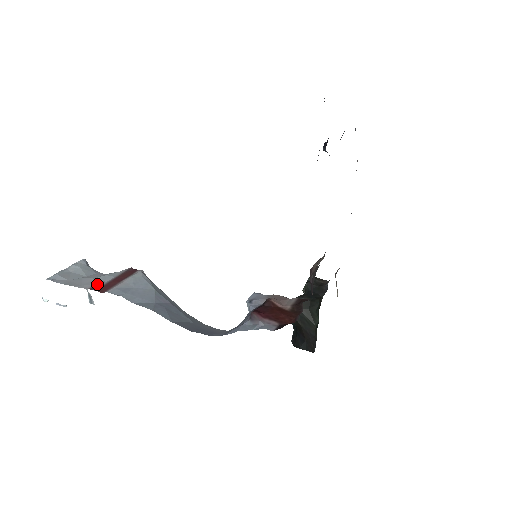
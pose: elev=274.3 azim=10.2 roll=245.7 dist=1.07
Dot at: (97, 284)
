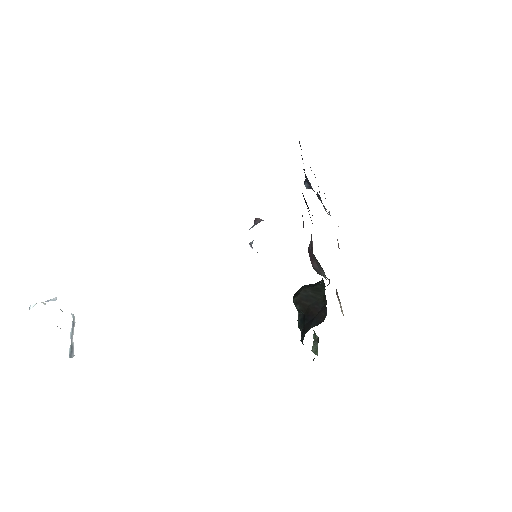
Dot at: occluded
